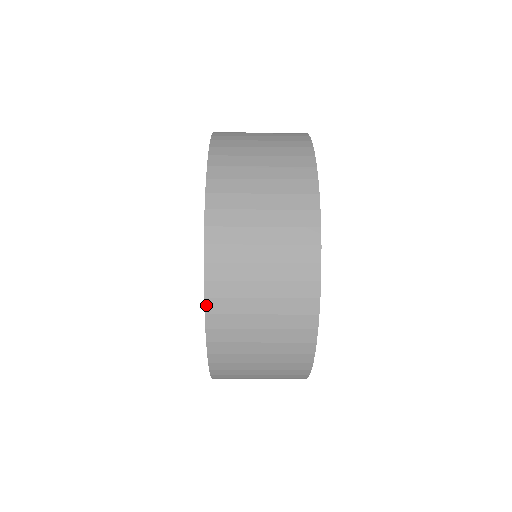
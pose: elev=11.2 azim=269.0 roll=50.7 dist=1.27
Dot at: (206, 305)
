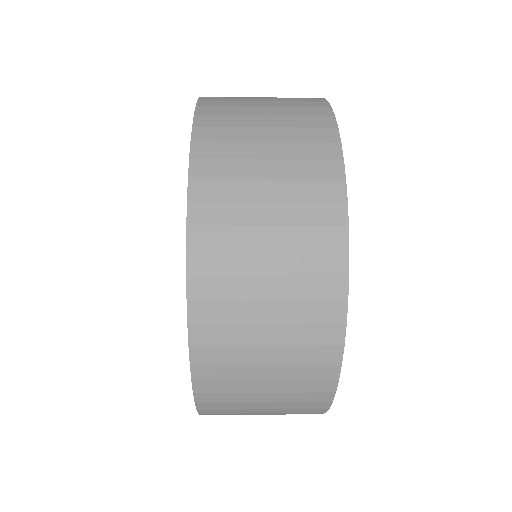
Dot at: (193, 372)
